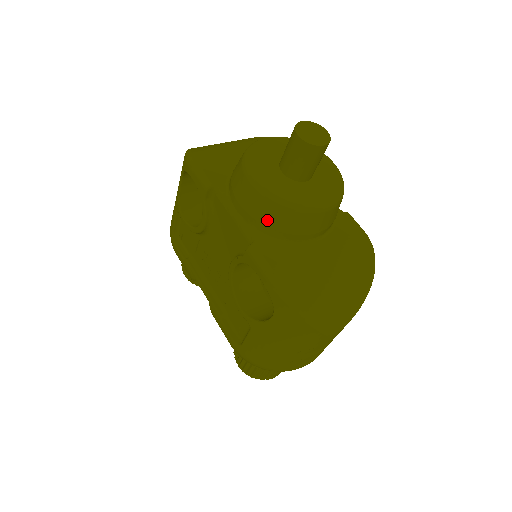
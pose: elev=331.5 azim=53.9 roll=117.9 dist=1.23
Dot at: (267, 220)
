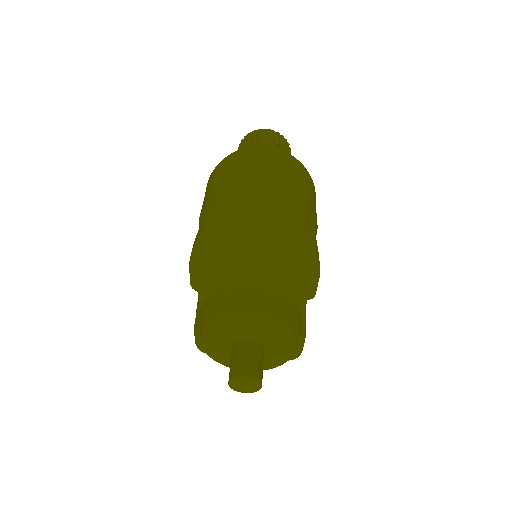
Dot at: occluded
